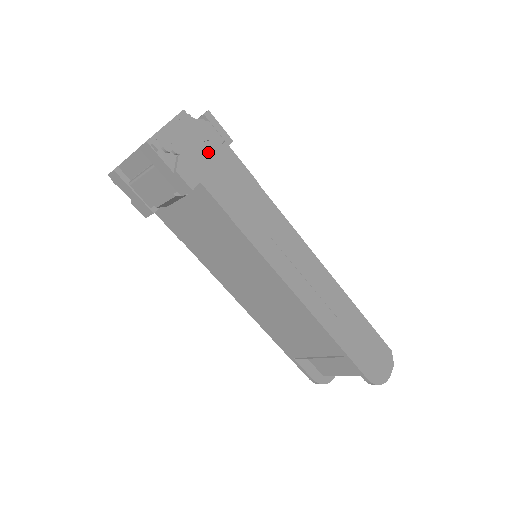
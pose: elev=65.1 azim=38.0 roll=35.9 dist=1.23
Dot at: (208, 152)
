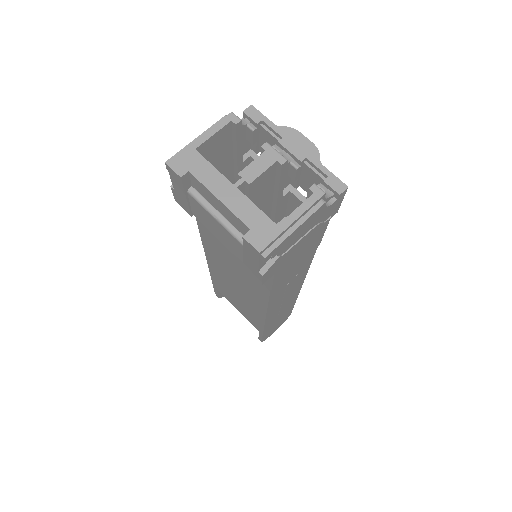
Dot at: (307, 238)
